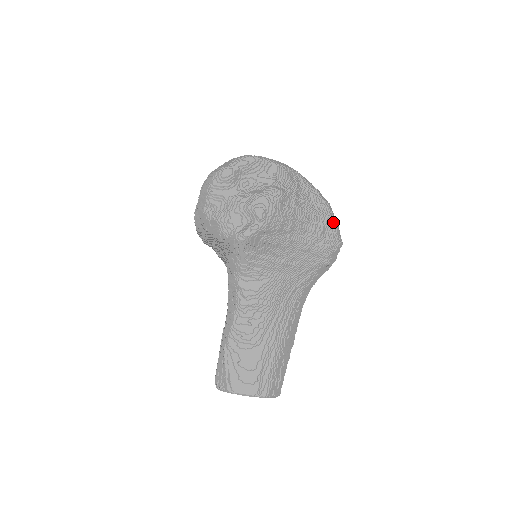
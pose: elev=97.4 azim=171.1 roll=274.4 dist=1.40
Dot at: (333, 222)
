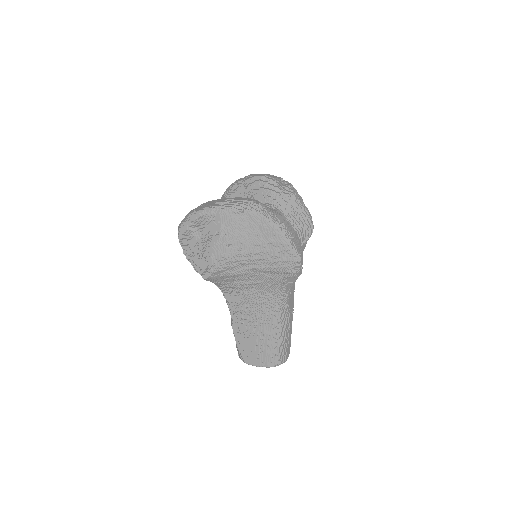
Dot at: (285, 246)
